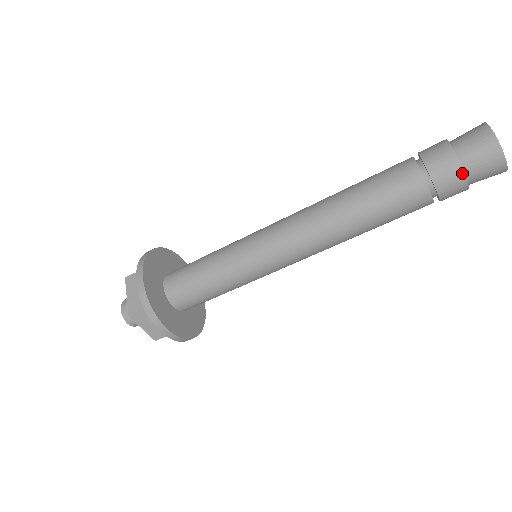
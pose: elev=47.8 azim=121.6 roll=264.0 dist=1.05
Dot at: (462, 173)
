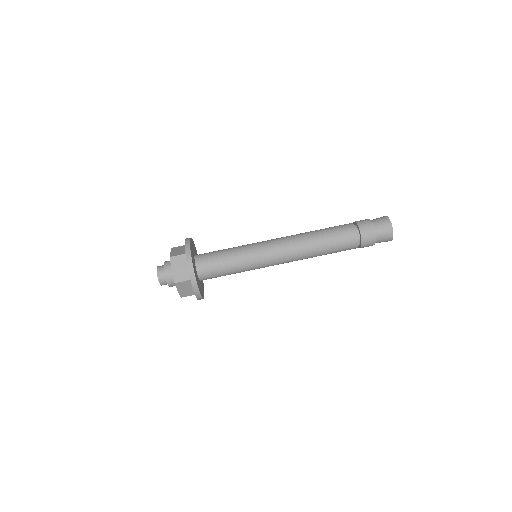
Dot at: (373, 227)
